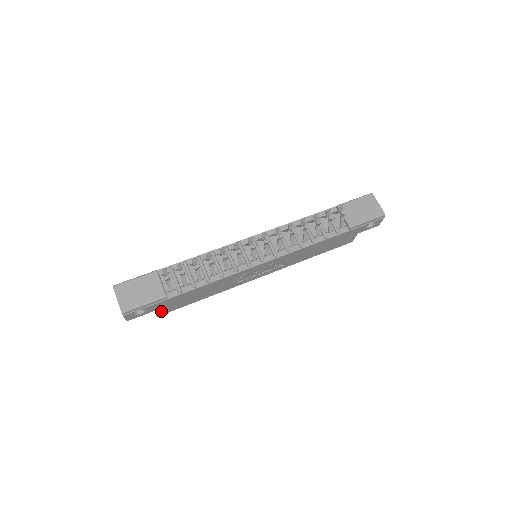
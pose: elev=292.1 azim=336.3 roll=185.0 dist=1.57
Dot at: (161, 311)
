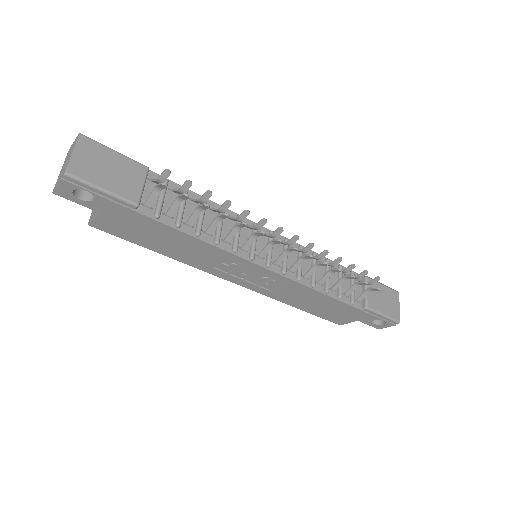
Dot at: (103, 221)
